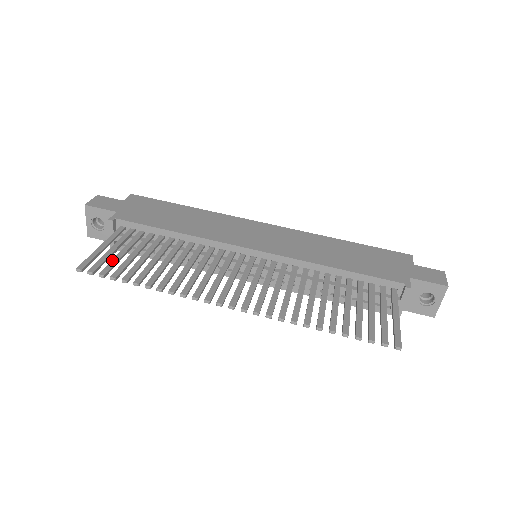
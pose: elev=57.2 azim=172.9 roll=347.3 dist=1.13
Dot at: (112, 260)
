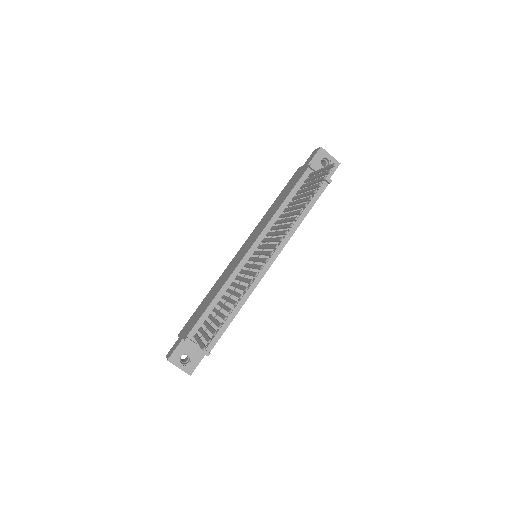
Dot at: (210, 331)
